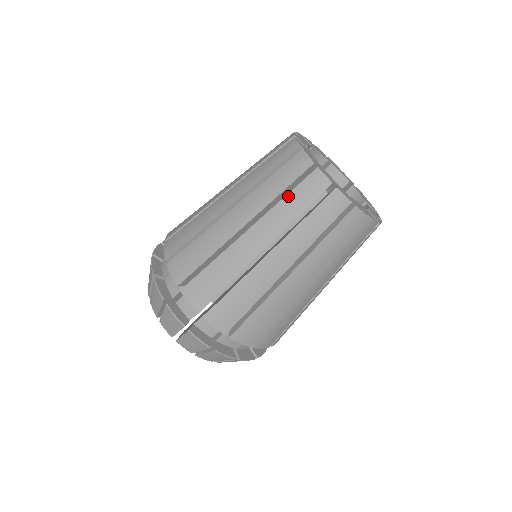
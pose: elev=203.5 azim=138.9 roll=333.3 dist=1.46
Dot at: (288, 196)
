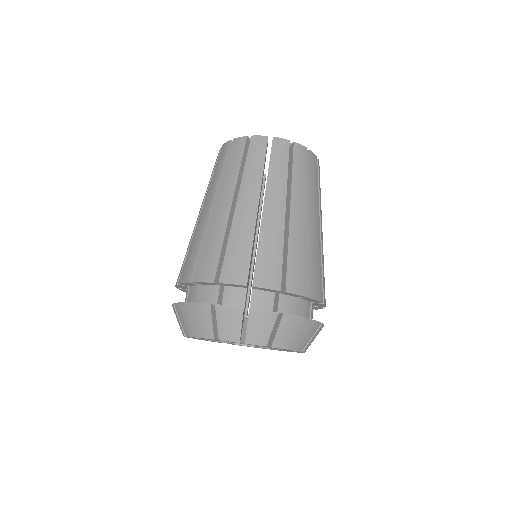
Dot at: (271, 165)
